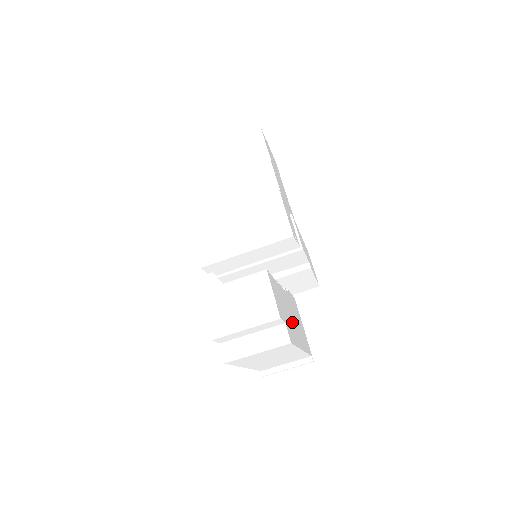
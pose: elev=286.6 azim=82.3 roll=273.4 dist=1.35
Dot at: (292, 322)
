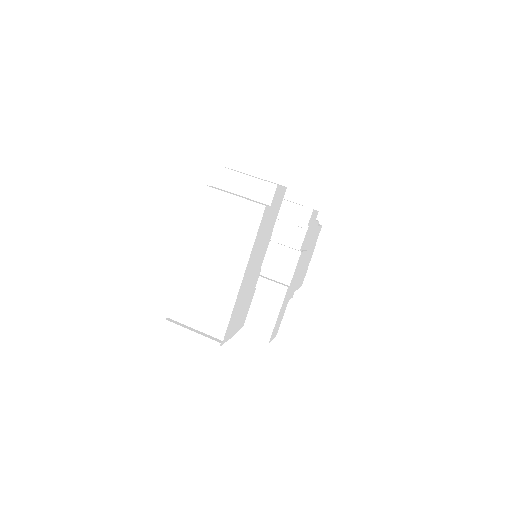
Dot at: (257, 255)
